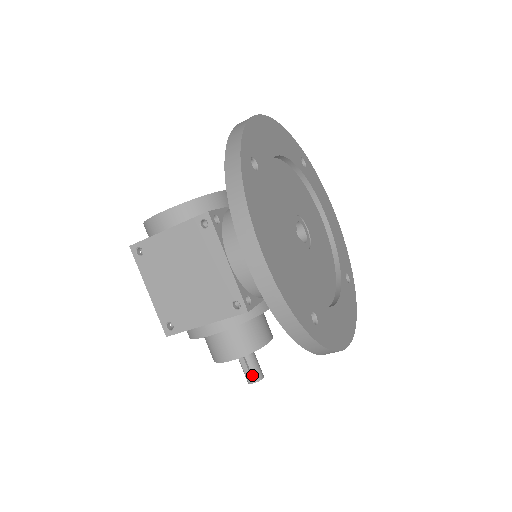
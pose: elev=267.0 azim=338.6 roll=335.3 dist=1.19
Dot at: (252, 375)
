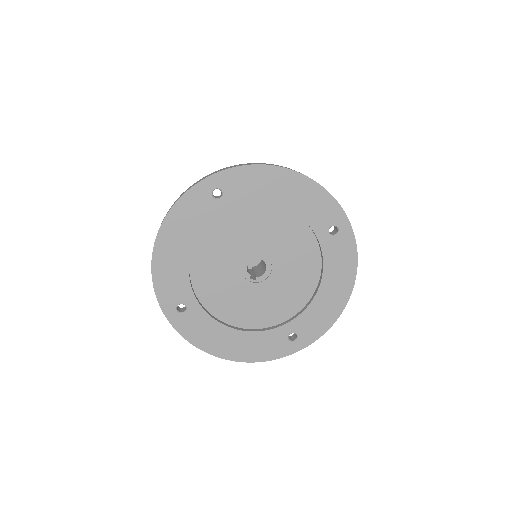
Dot at: occluded
